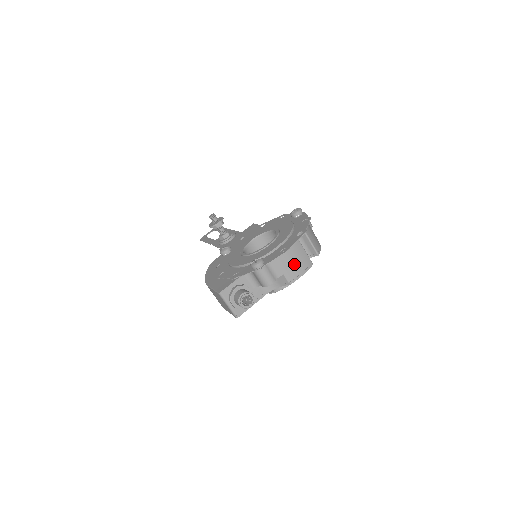
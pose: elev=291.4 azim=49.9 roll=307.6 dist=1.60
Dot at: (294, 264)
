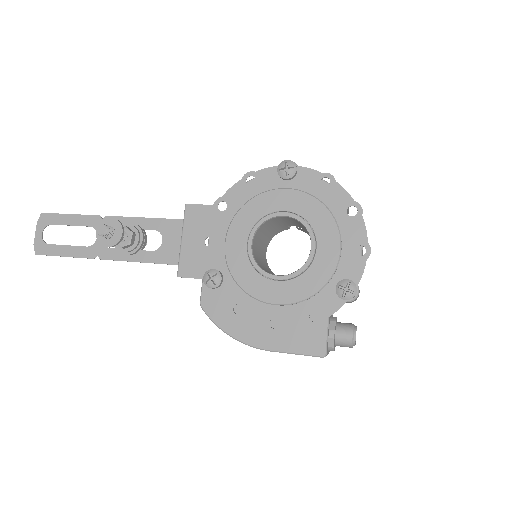
Dot at: occluded
